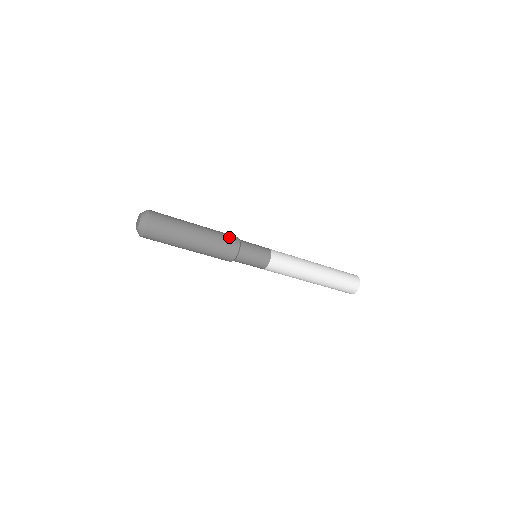
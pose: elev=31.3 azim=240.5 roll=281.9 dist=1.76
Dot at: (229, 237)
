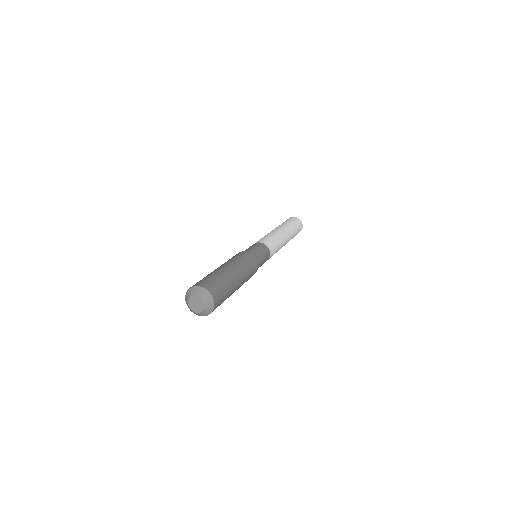
Dot at: (248, 258)
